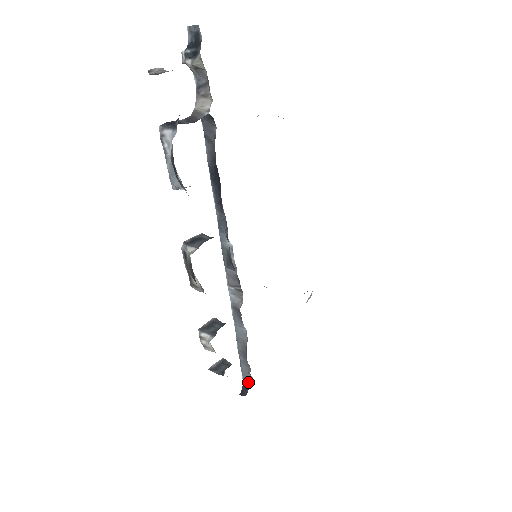
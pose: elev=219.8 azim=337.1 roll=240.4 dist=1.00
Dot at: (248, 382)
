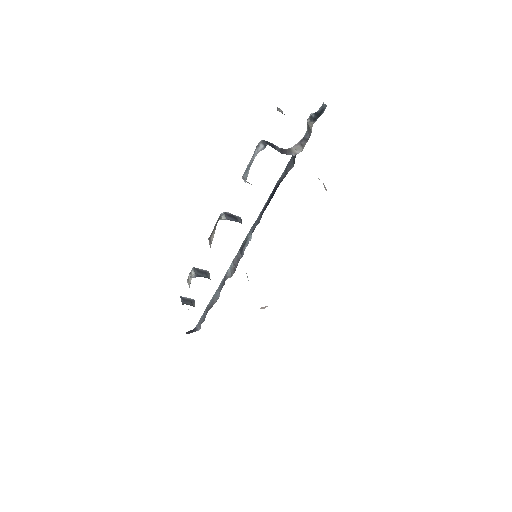
Dot at: (196, 329)
